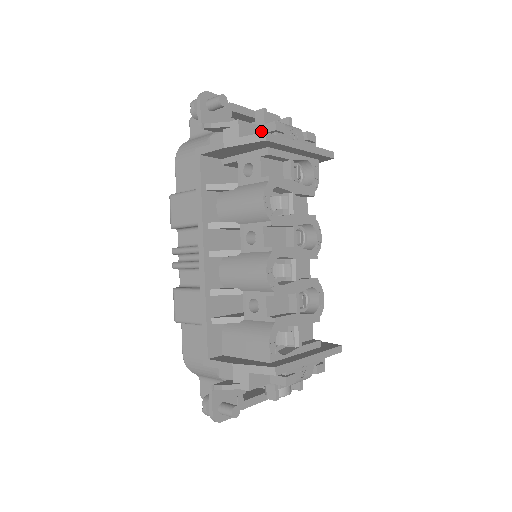
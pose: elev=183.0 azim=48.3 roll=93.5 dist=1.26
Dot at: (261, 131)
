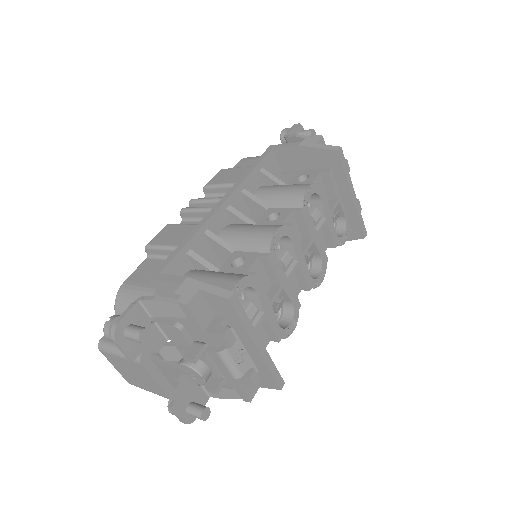
Dot at: occluded
